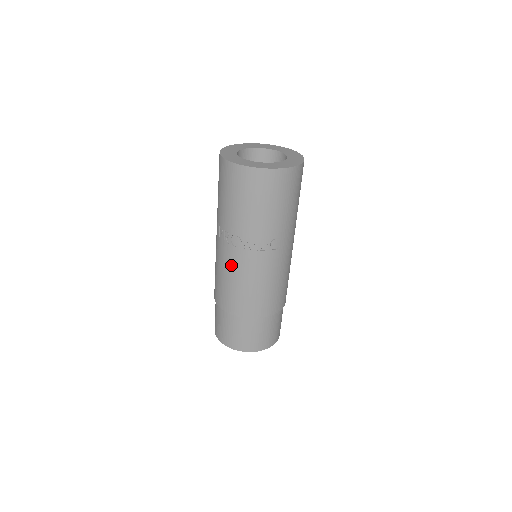
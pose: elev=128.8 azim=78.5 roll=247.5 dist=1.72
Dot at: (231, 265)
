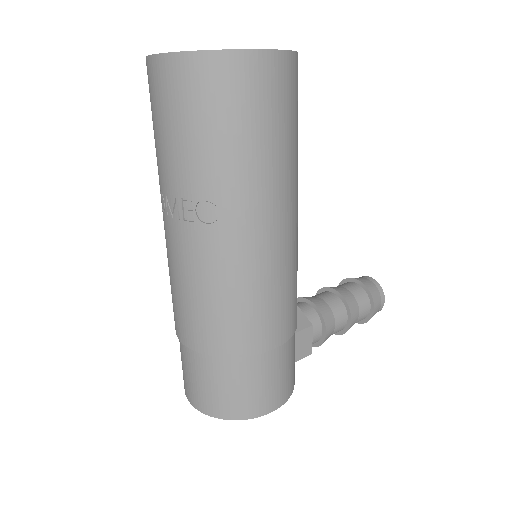
Dot at: (166, 246)
